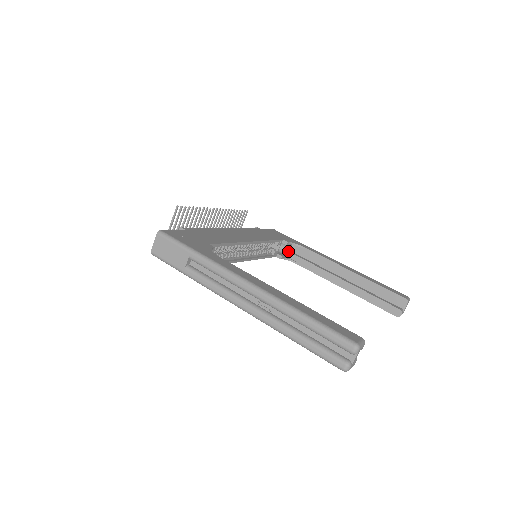
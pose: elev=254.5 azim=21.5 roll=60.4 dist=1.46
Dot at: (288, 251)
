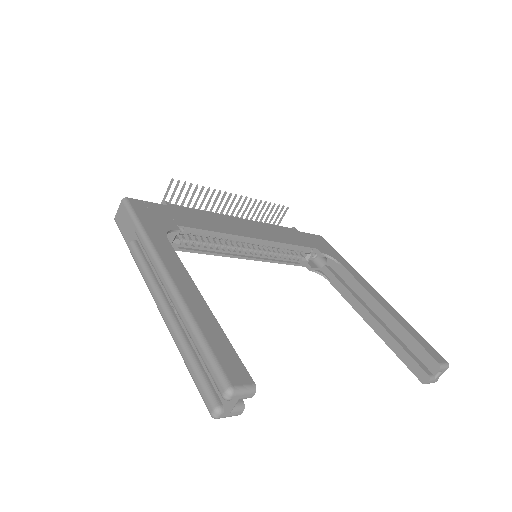
Dot at: (324, 264)
